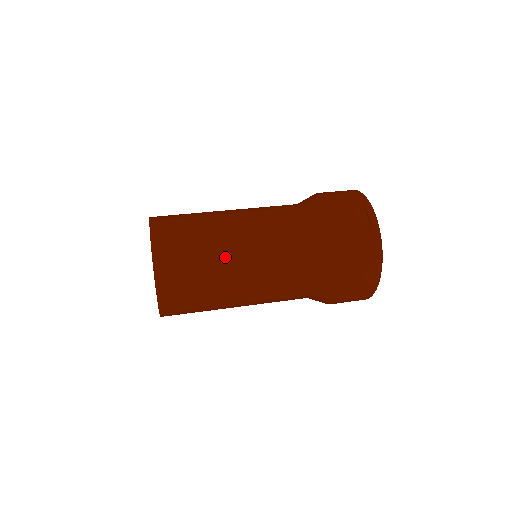
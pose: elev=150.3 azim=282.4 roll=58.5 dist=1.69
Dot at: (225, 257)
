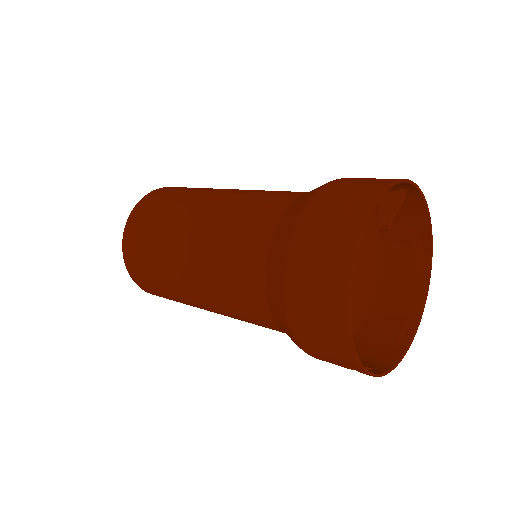
Dot at: (178, 226)
